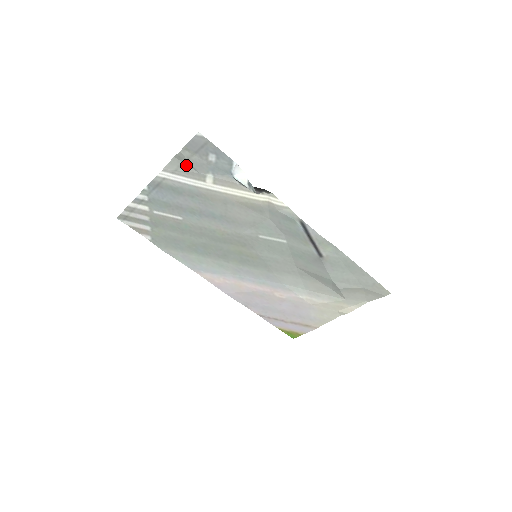
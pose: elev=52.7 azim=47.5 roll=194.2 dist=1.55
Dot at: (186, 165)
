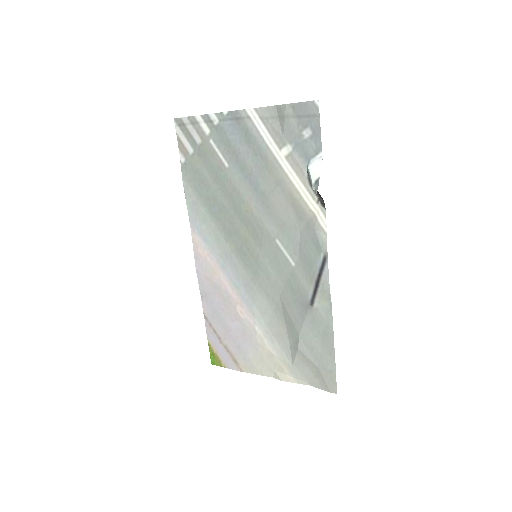
Dot at: (279, 121)
